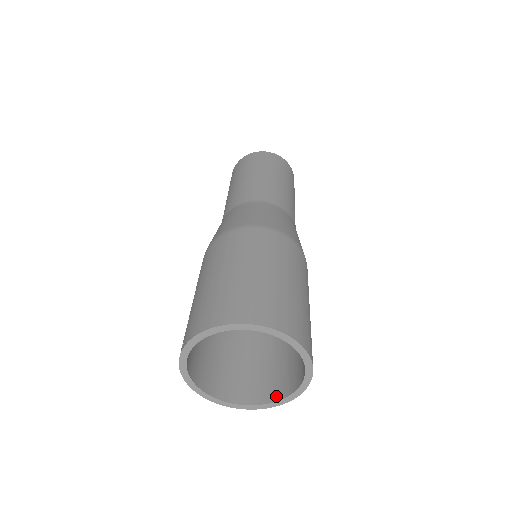
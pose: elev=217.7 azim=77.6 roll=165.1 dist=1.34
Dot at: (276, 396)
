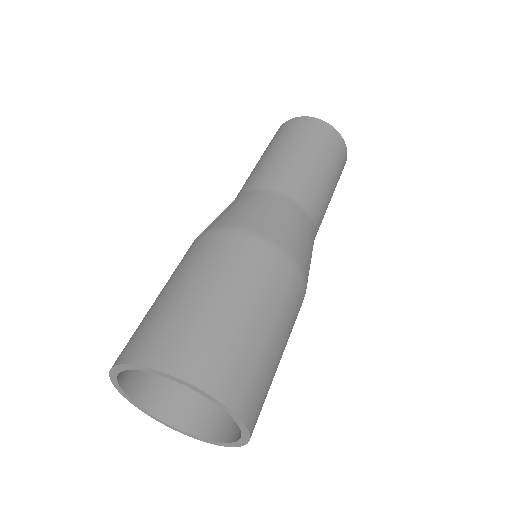
Dot at: (236, 435)
